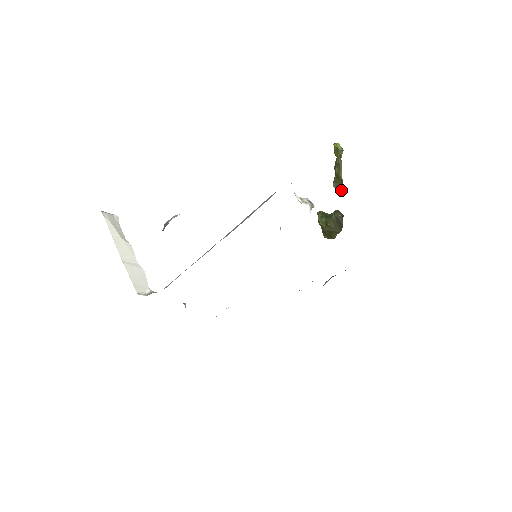
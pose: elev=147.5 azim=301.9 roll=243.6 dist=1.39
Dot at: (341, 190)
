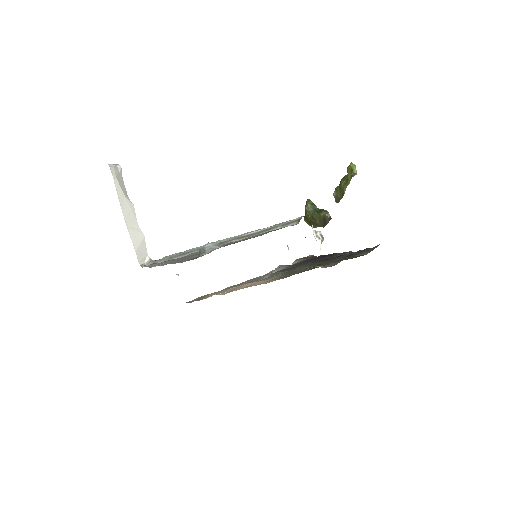
Dot at: (339, 200)
